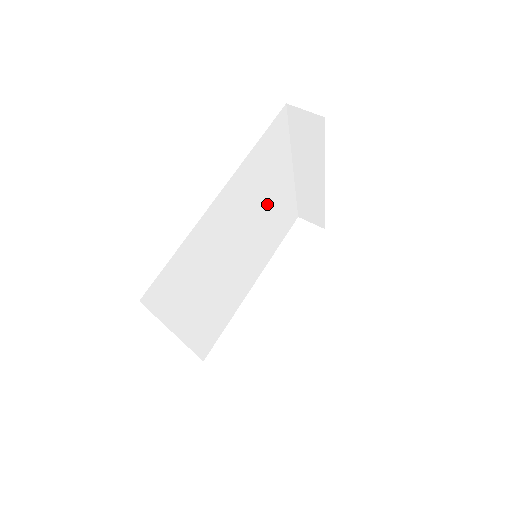
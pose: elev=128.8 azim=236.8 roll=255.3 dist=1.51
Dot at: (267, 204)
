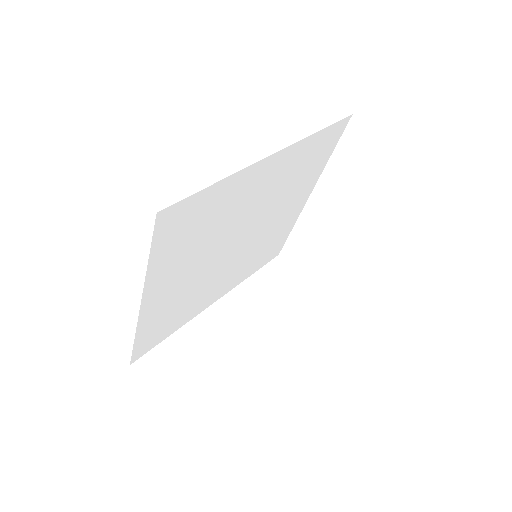
Dot at: (280, 212)
